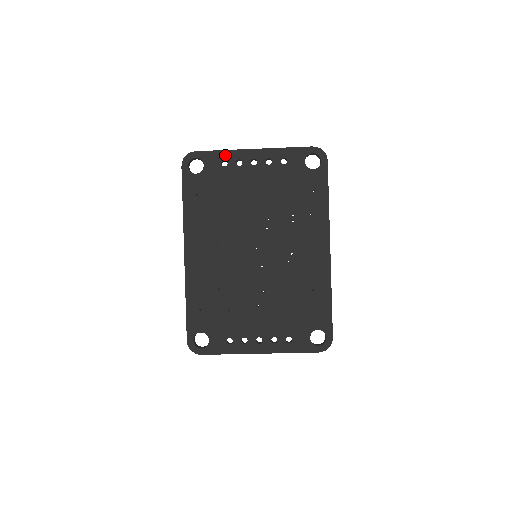
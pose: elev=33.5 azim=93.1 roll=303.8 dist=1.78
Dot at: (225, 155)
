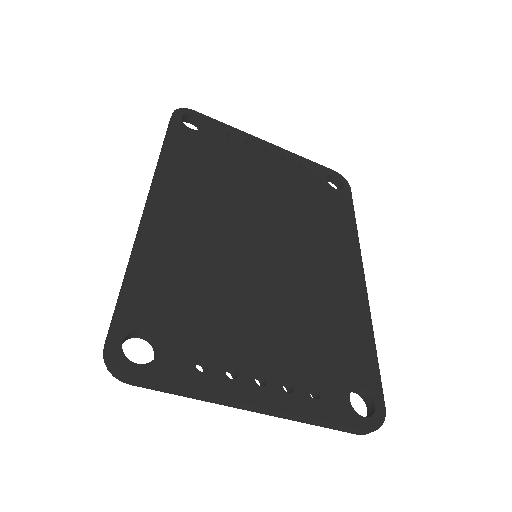
Dot at: (233, 131)
